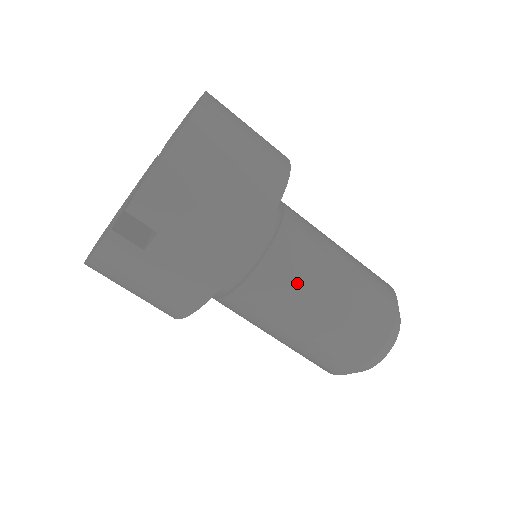
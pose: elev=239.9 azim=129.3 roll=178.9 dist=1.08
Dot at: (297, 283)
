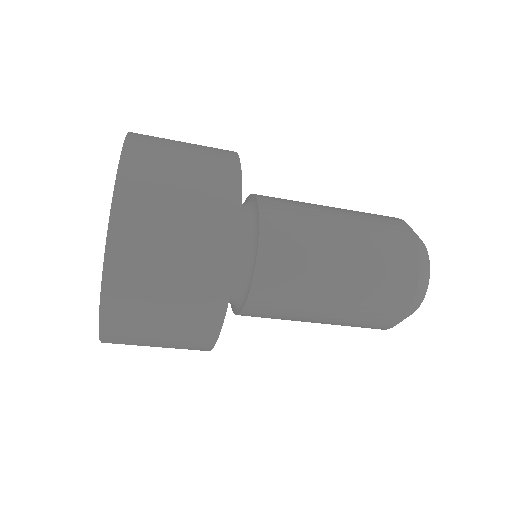
Dot at: (288, 309)
